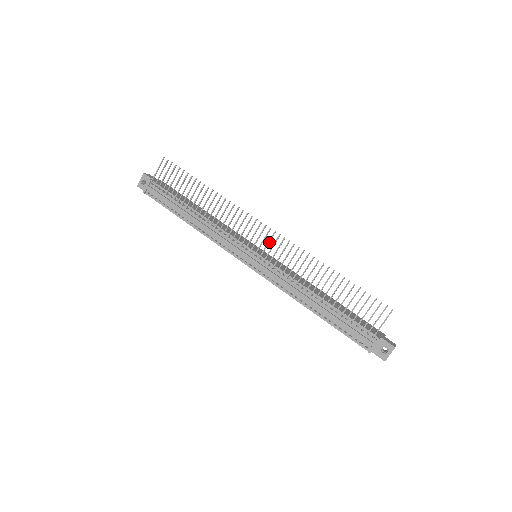
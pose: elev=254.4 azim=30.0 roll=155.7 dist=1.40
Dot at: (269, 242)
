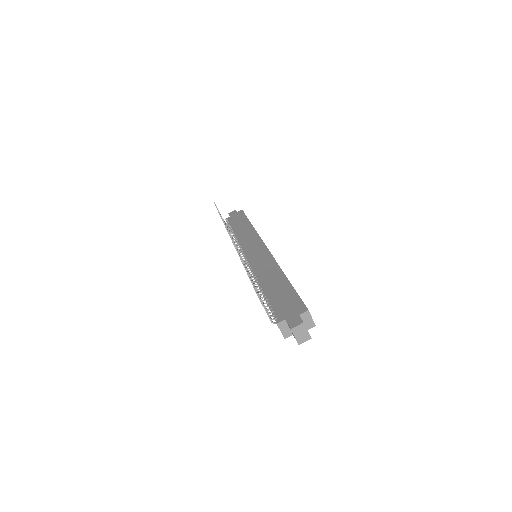
Dot at: occluded
